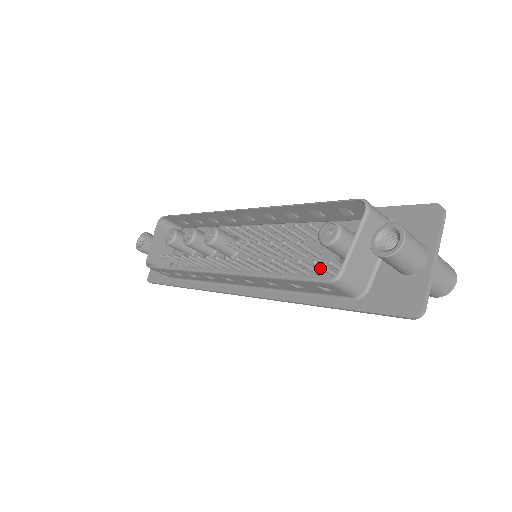
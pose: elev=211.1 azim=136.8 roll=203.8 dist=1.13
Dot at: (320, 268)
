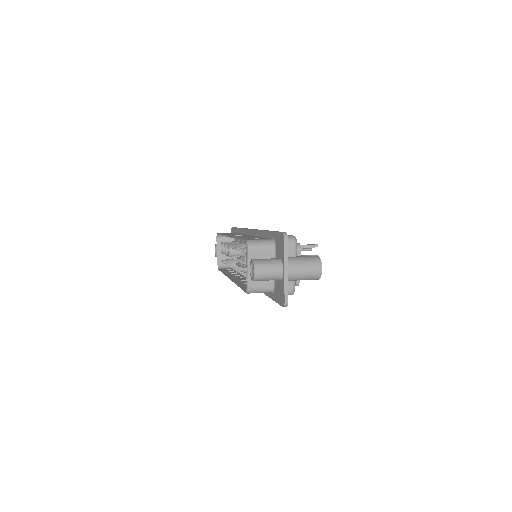
Dot at: occluded
